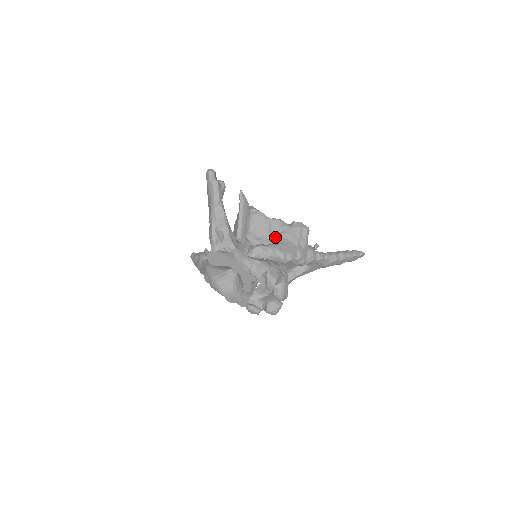
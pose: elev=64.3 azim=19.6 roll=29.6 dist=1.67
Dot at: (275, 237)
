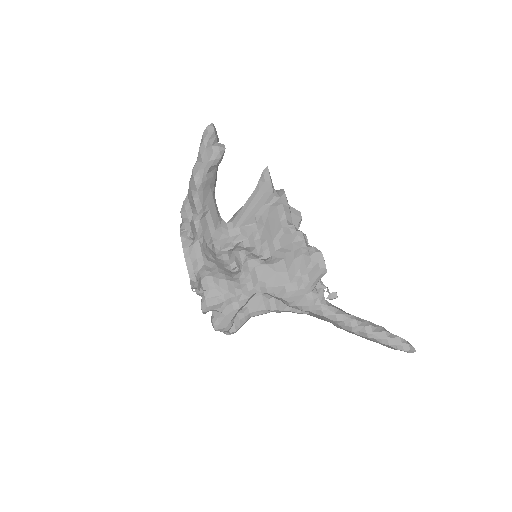
Dot at: (276, 251)
